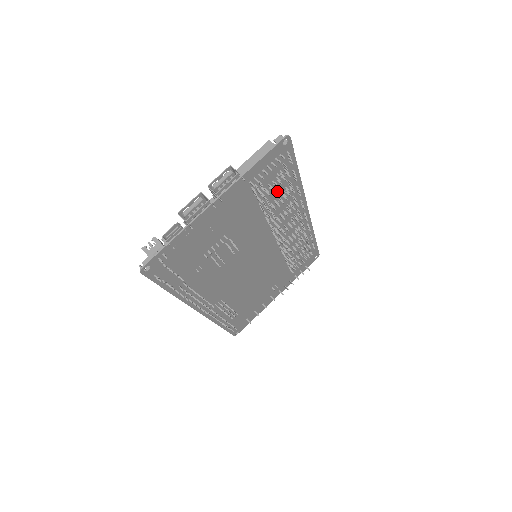
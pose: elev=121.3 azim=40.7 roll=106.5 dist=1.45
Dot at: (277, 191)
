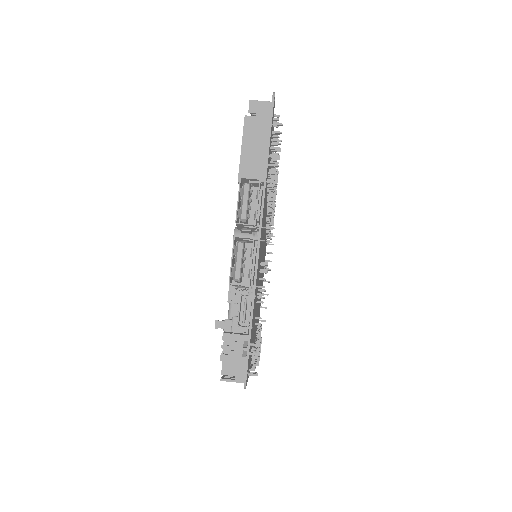
Dot at: occluded
